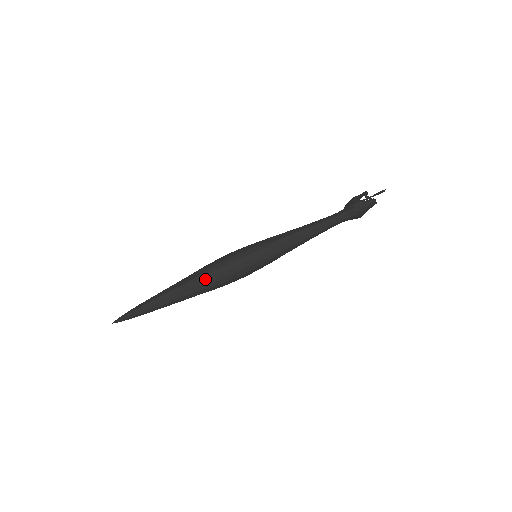
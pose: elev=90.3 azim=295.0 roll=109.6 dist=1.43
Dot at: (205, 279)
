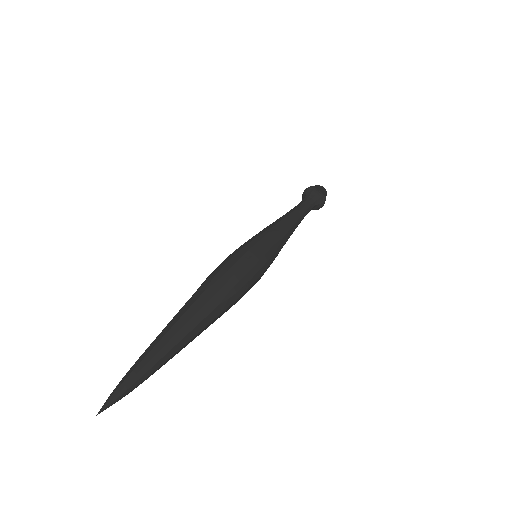
Dot at: (204, 281)
